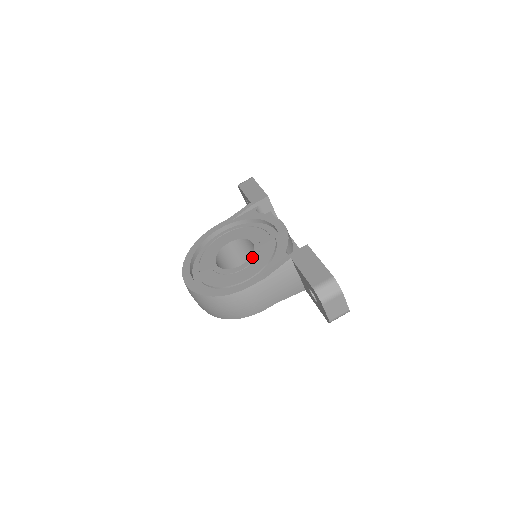
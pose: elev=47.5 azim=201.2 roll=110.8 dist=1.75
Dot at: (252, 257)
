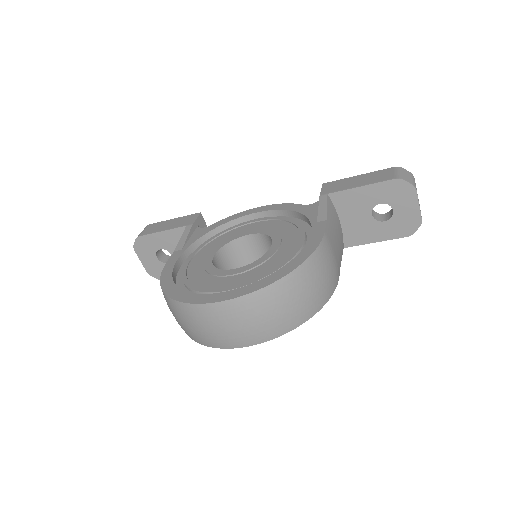
Dot at: (272, 235)
